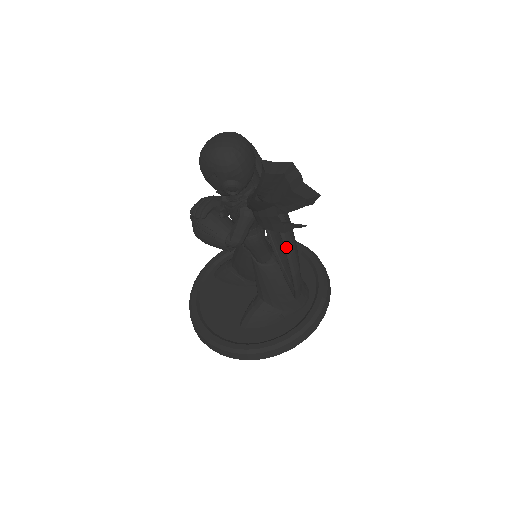
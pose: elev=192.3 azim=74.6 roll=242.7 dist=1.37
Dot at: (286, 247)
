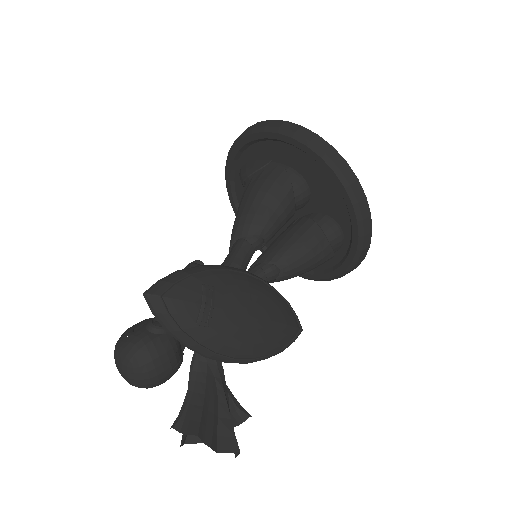
Dot at: occluded
